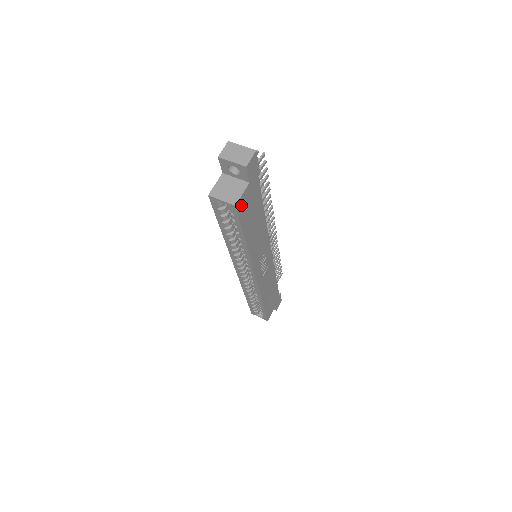
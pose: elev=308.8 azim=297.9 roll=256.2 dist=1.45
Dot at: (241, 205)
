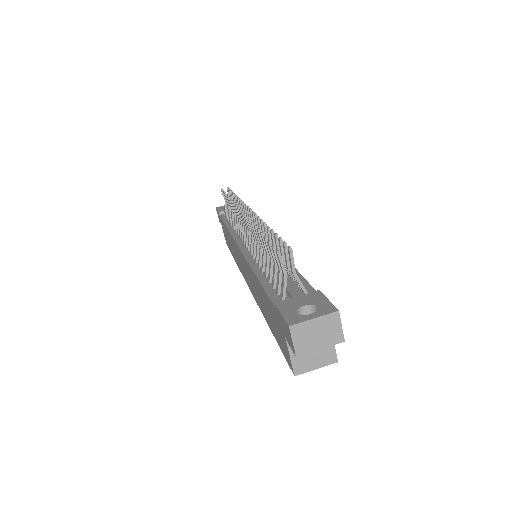
Dot at: occluded
